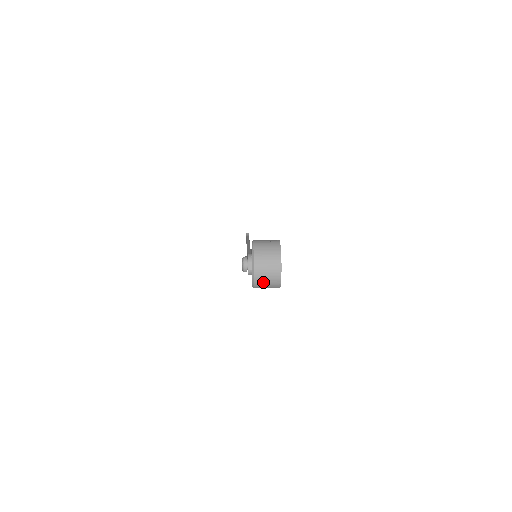
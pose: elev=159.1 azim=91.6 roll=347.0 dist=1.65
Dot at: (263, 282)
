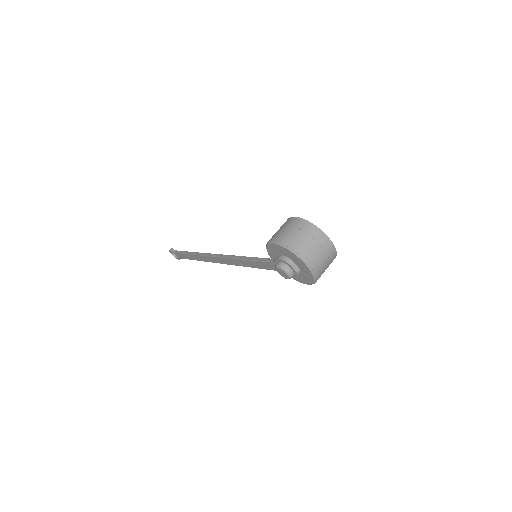
Dot at: (323, 269)
